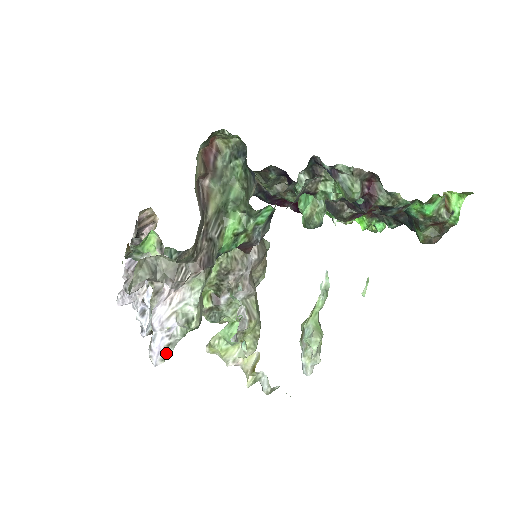
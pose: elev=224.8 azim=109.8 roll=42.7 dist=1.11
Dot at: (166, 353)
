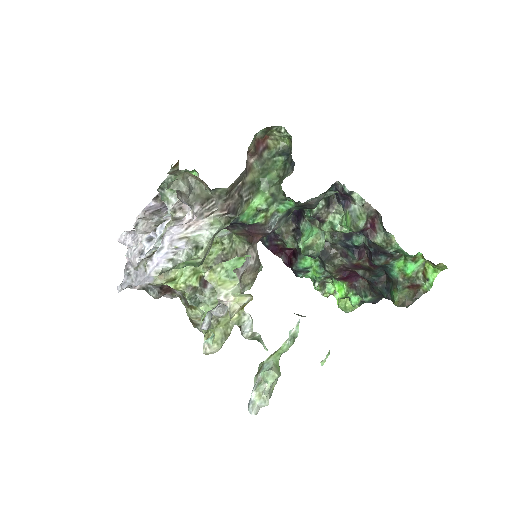
Dot at: (164, 267)
